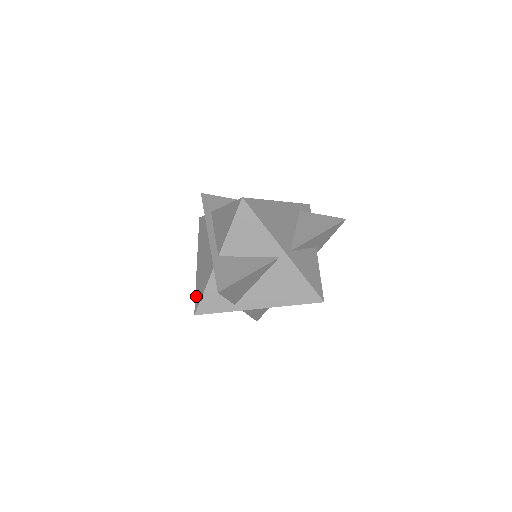
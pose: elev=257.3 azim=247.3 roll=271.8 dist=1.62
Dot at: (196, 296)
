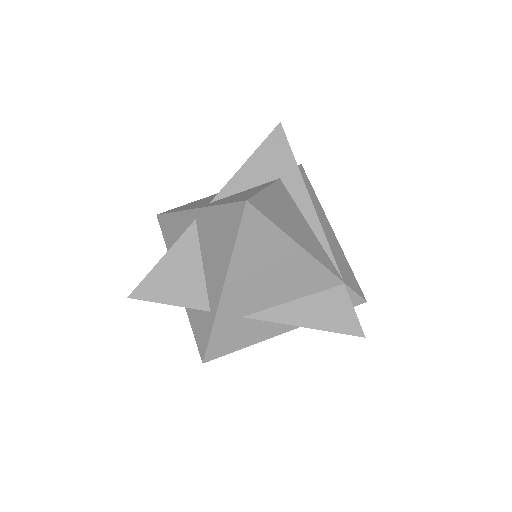
Dot at: occluded
